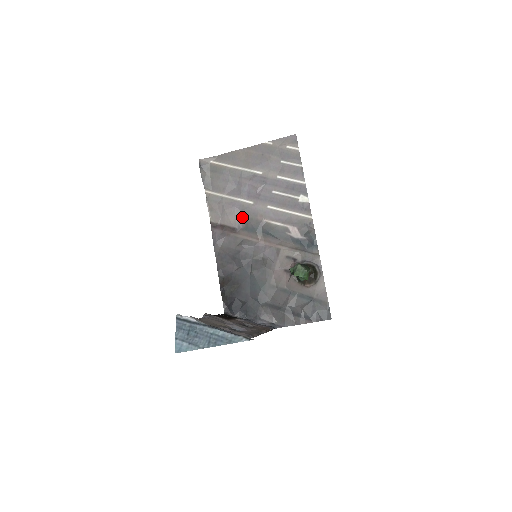
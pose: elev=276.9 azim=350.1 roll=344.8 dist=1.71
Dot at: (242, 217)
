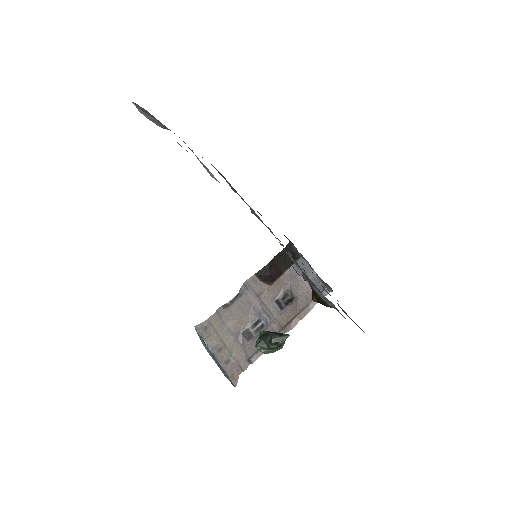
Dot at: occluded
